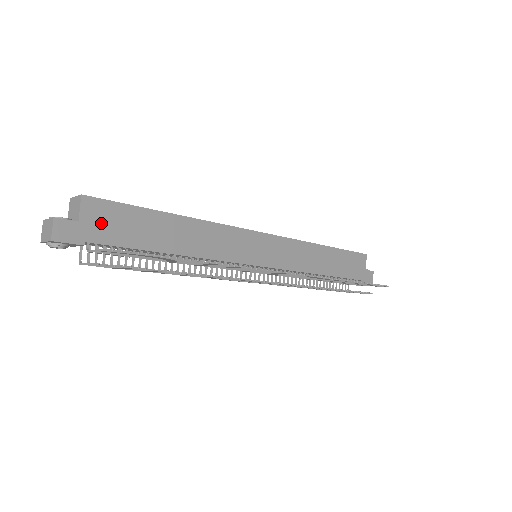
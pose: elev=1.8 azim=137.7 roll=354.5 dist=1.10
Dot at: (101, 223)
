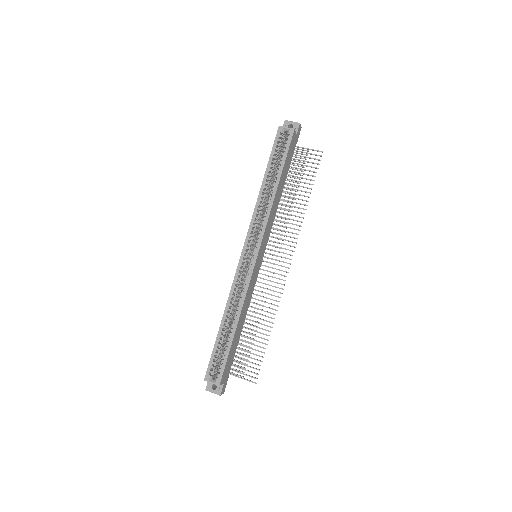
Dot at: (227, 372)
